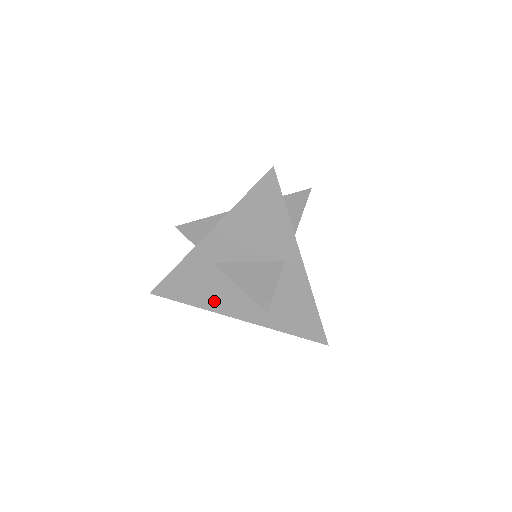
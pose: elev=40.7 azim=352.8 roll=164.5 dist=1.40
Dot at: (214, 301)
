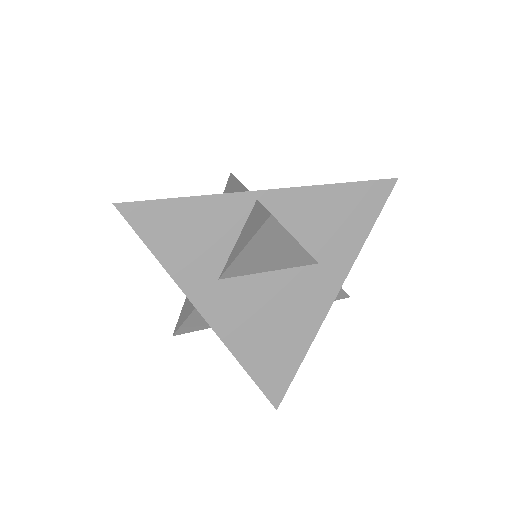
Dot at: occluded
